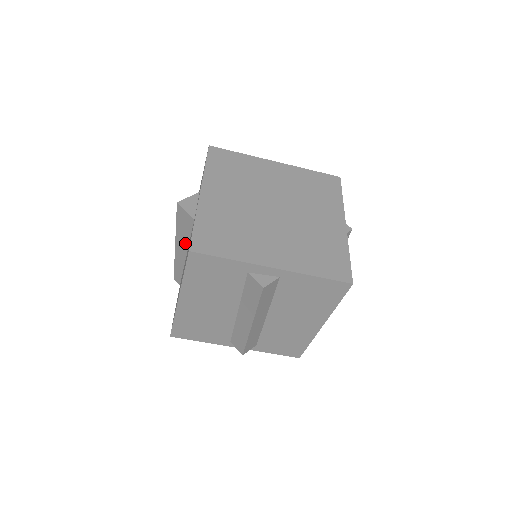
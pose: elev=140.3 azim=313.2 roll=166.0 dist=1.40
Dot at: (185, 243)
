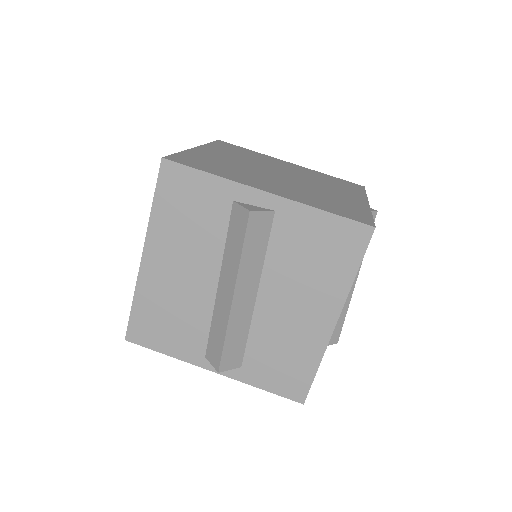
Dot at: occluded
